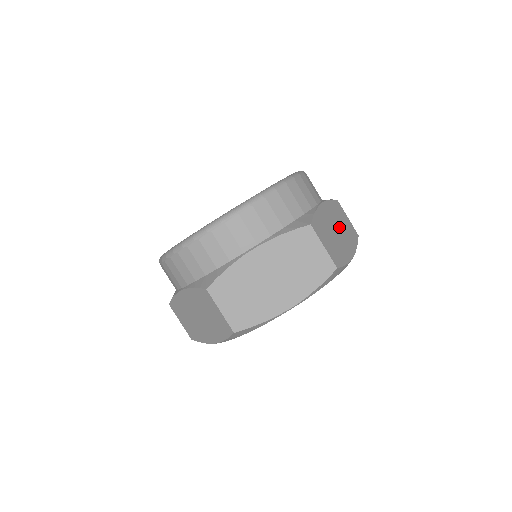
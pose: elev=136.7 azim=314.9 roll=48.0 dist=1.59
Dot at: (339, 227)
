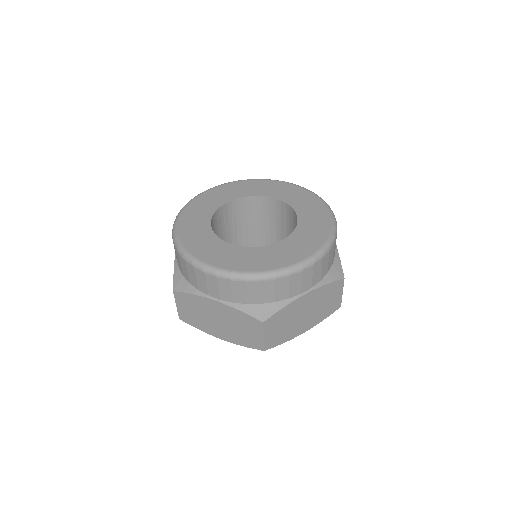
Dot at: (313, 309)
